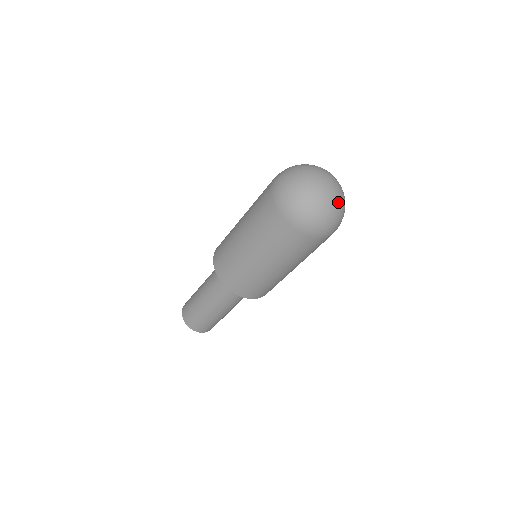
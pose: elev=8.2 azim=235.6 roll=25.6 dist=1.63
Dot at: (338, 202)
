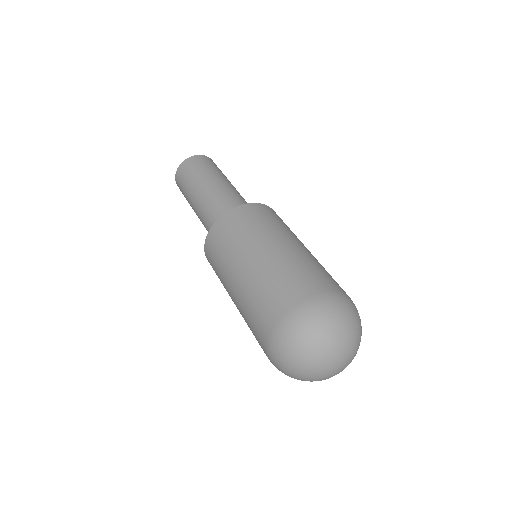
Dot at: occluded
